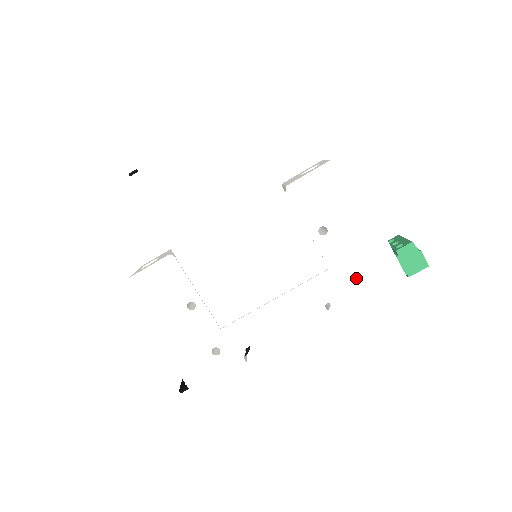
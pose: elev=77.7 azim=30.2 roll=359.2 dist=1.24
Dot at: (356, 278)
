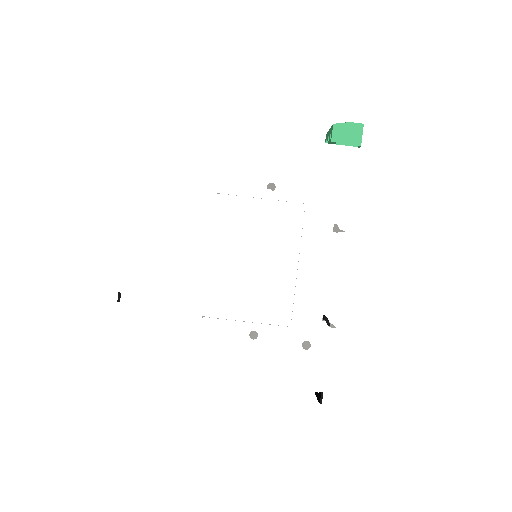
Dot at: (329, 188)
